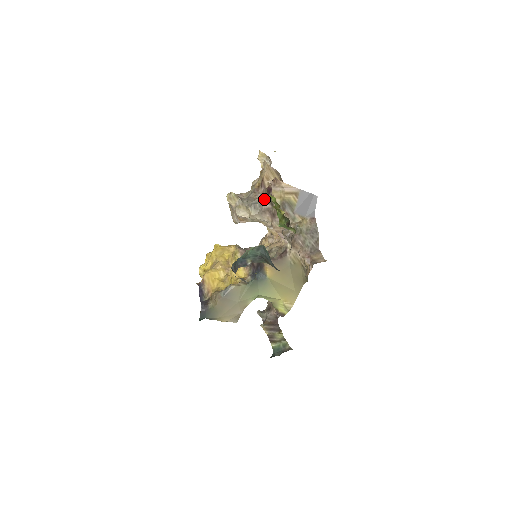
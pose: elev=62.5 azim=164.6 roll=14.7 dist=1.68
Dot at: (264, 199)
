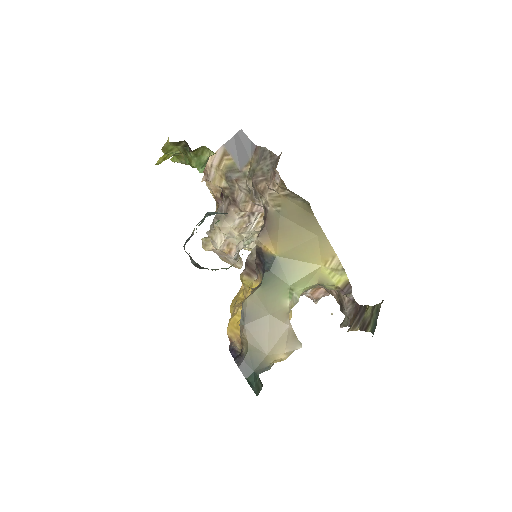
Dot at: (222, 205)
